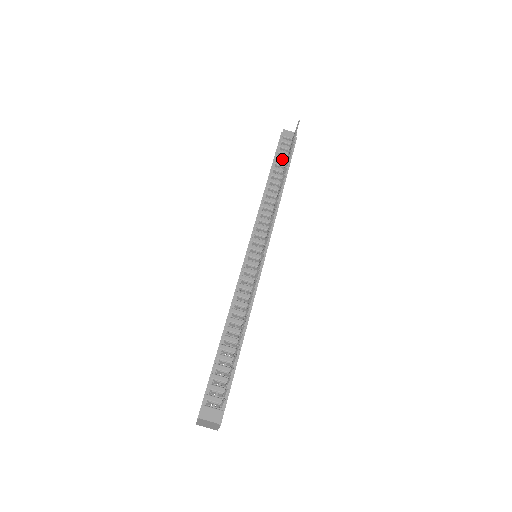
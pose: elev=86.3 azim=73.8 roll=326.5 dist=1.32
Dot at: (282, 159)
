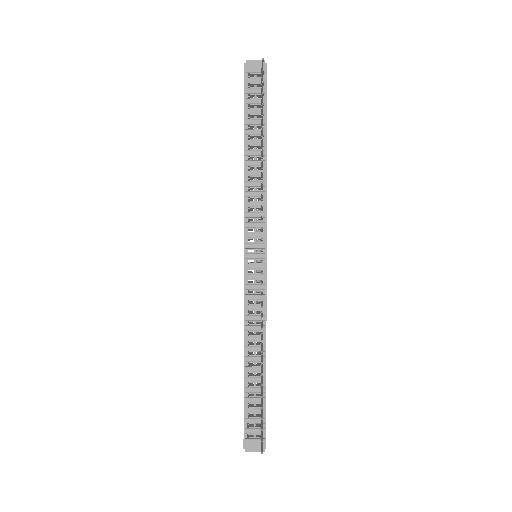
Dot at: (255, 113)
